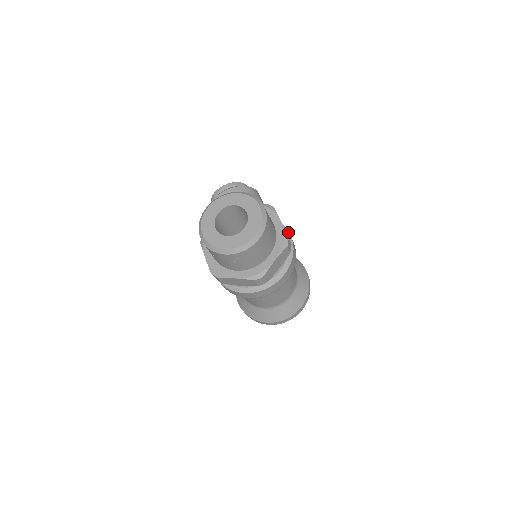
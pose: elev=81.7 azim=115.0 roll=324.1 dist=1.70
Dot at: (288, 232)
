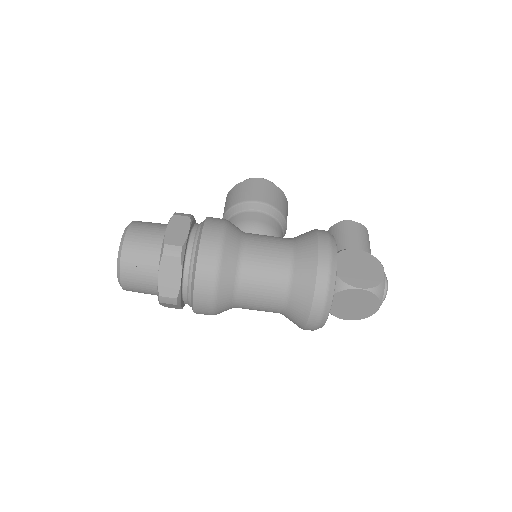
Dot at: (202, 229)
